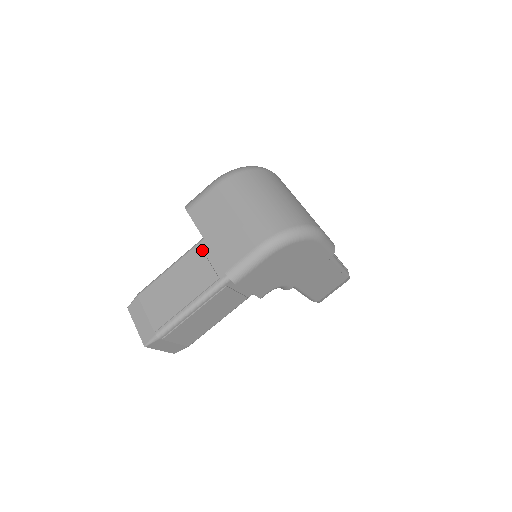
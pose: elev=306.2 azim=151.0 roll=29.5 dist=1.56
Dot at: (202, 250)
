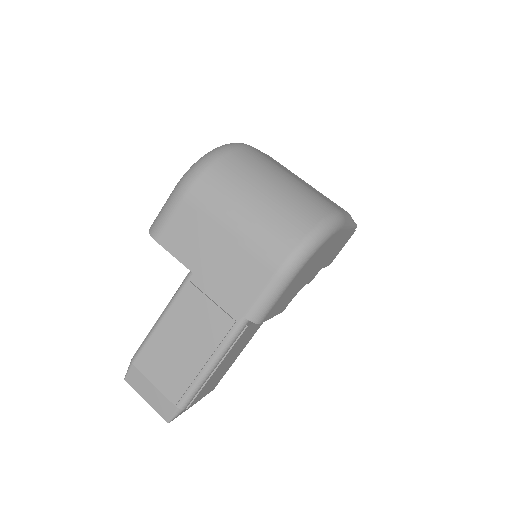
Dot at: (197, 288)
